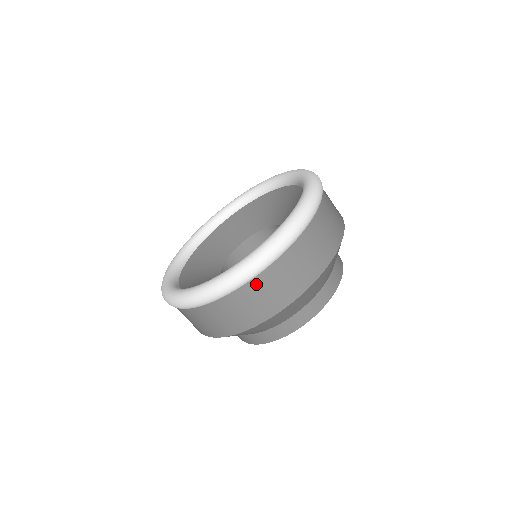
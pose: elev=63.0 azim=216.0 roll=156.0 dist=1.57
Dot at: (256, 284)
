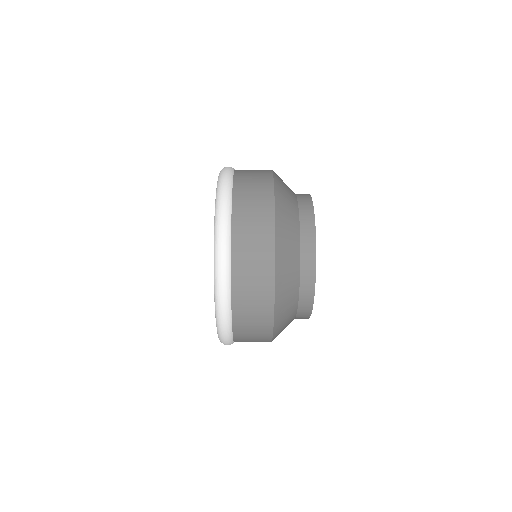
Dot at: occluded
